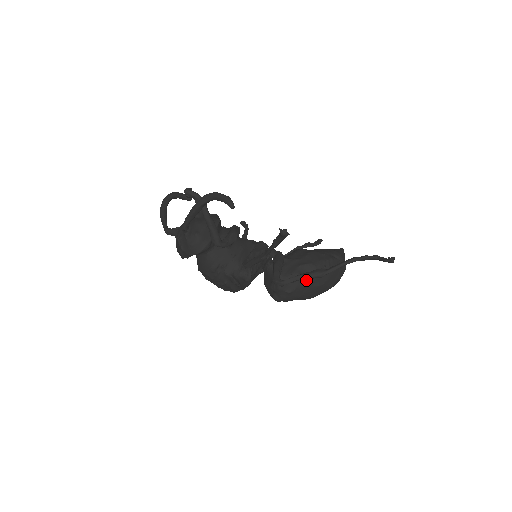
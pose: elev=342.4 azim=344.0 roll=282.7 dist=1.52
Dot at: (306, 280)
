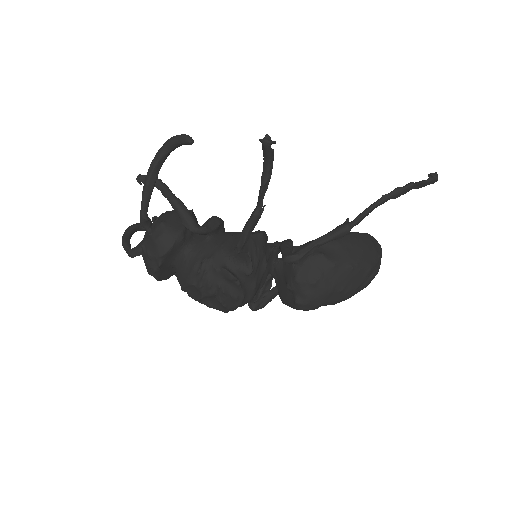
Dot at: (331, 259)
